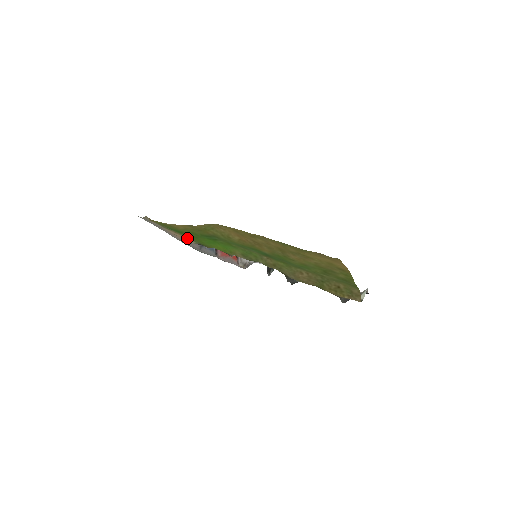
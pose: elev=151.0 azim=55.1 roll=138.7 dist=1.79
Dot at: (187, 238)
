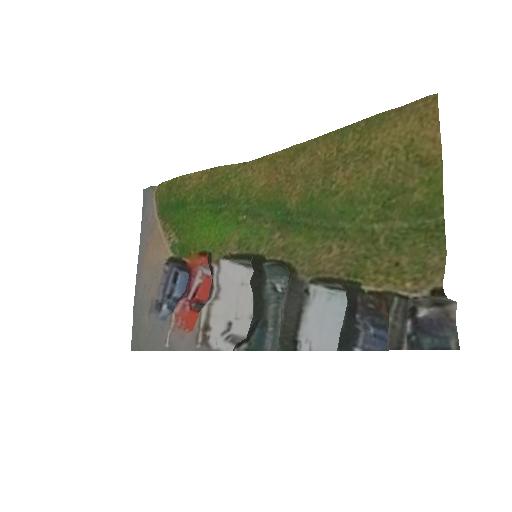
Dot at: (169, 241)
